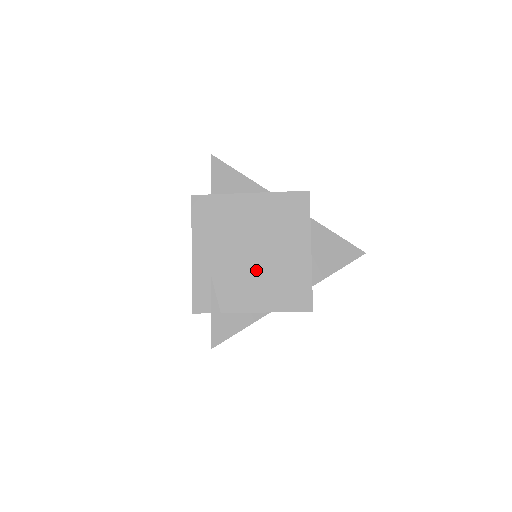
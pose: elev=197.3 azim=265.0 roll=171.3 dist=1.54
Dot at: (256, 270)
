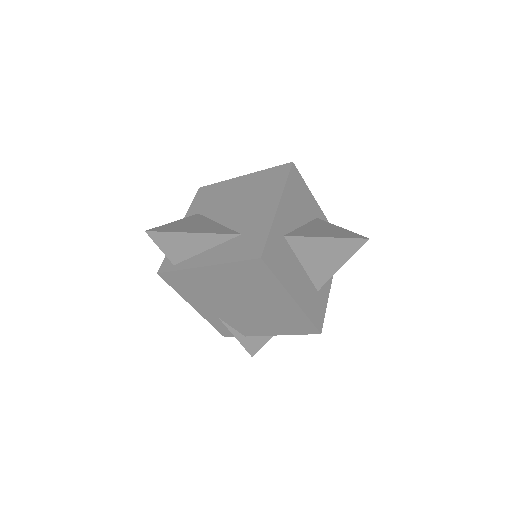
Dot at: (253, 314)
